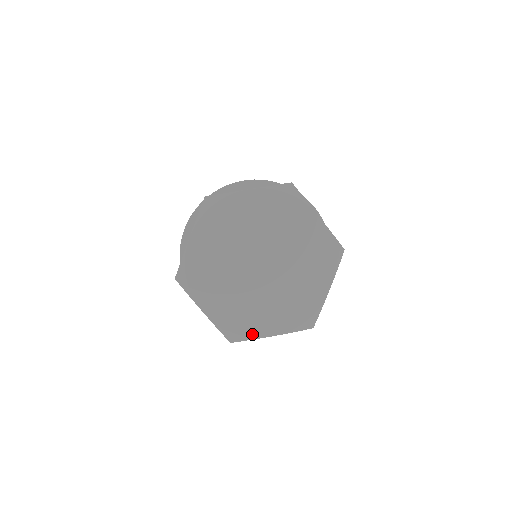
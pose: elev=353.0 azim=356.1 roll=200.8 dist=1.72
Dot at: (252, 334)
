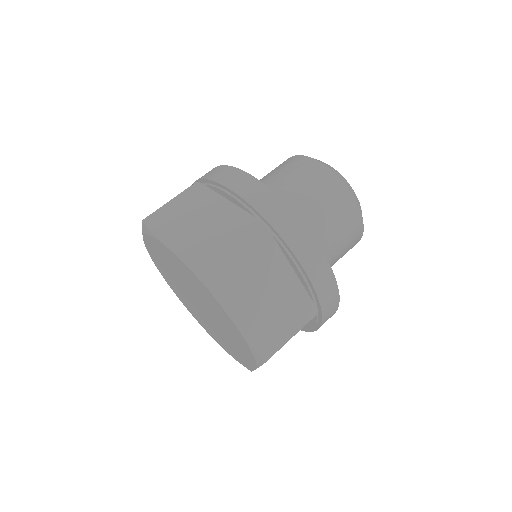
Dot at: (208, 332)
